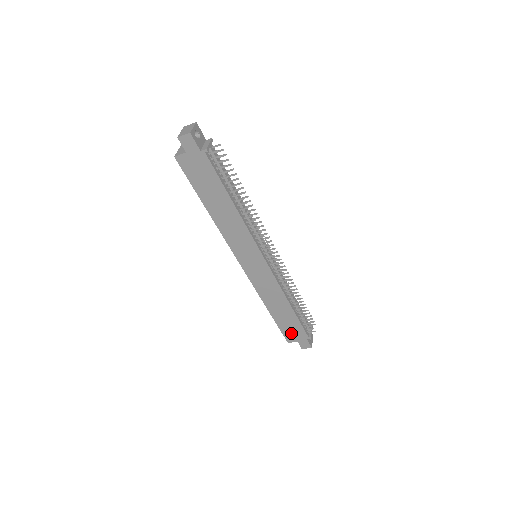
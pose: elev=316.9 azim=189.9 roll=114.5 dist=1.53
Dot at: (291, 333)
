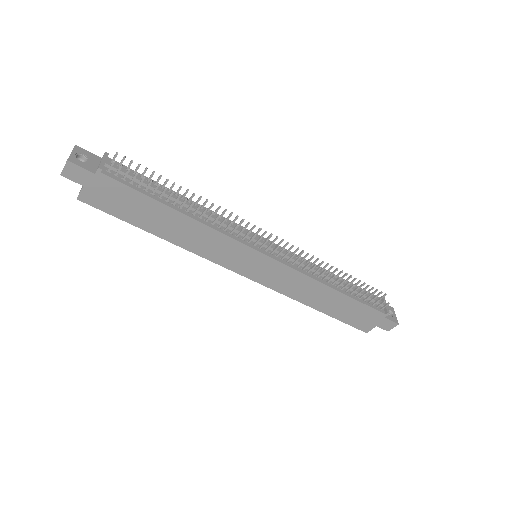
Dot at: (361, 320)
